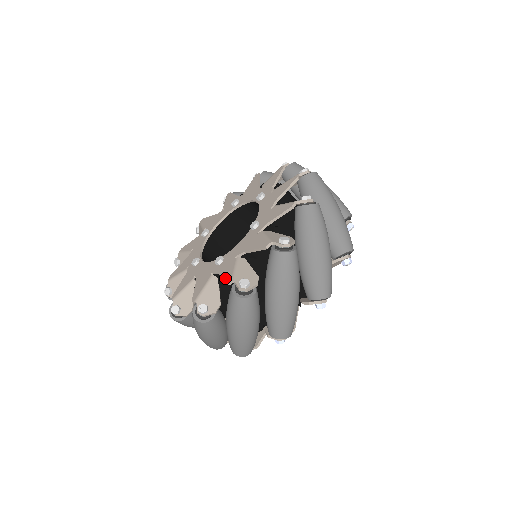
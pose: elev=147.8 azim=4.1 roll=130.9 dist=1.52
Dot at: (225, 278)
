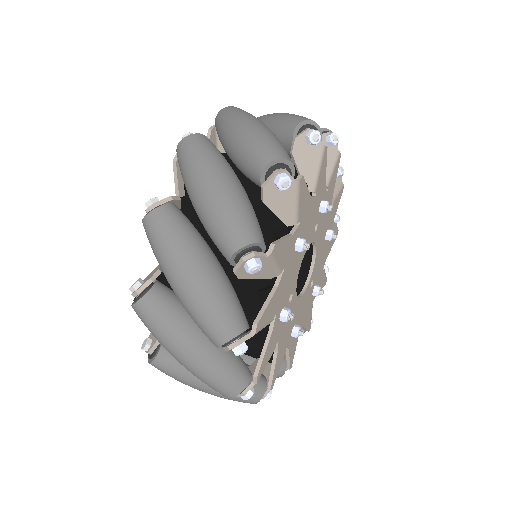
Dot at: occluded
